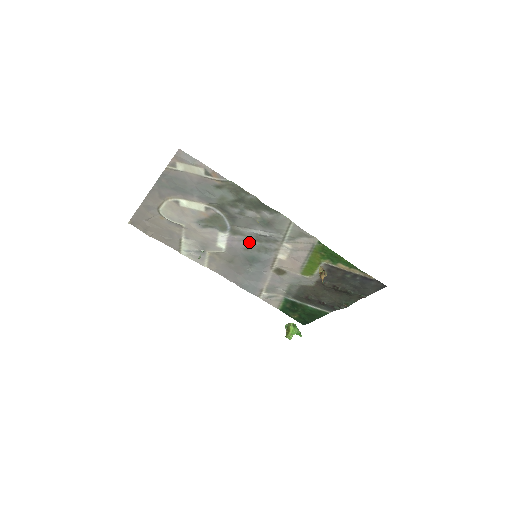
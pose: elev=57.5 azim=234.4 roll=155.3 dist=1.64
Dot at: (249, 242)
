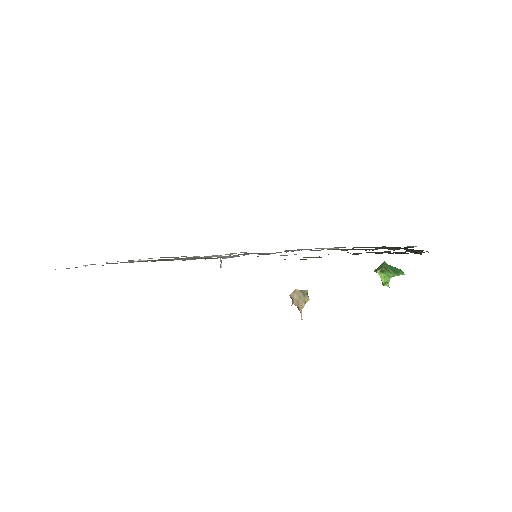
Dot at: occluded
